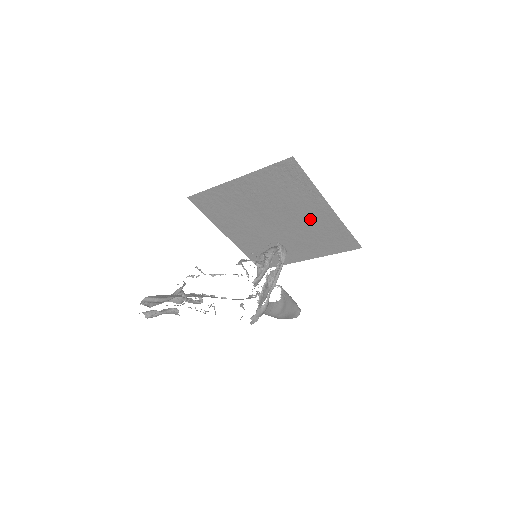
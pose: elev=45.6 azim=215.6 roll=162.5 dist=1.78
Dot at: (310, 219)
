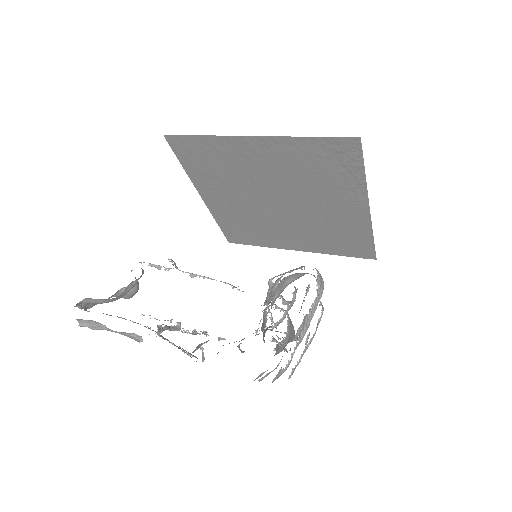
Dot at: (331, 214)
